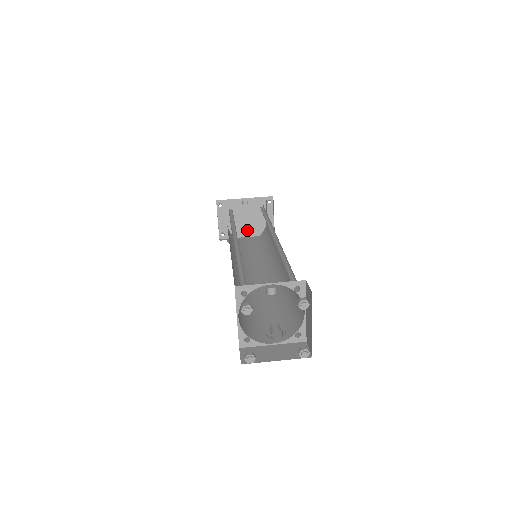
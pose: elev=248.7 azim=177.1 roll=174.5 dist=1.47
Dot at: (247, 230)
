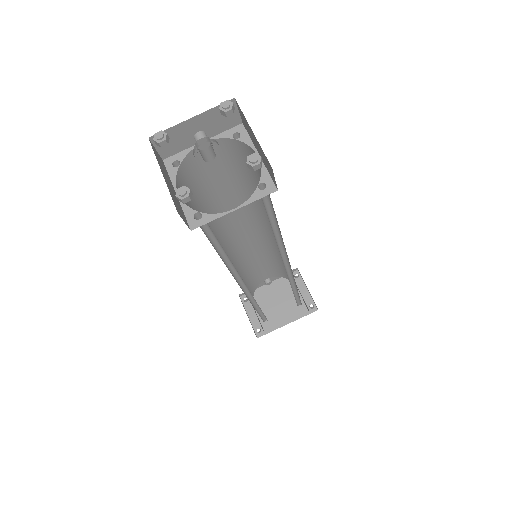
Dot at: (285, 316)
